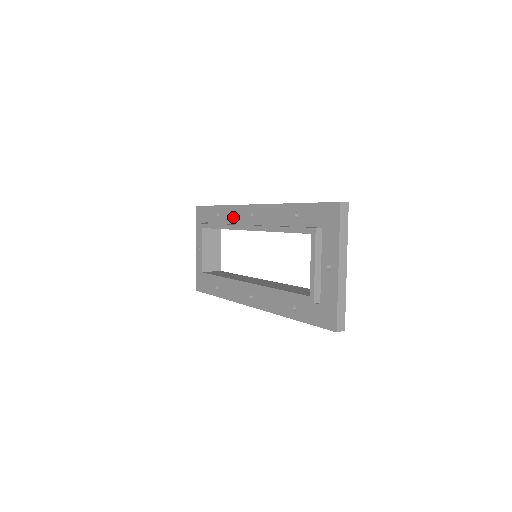
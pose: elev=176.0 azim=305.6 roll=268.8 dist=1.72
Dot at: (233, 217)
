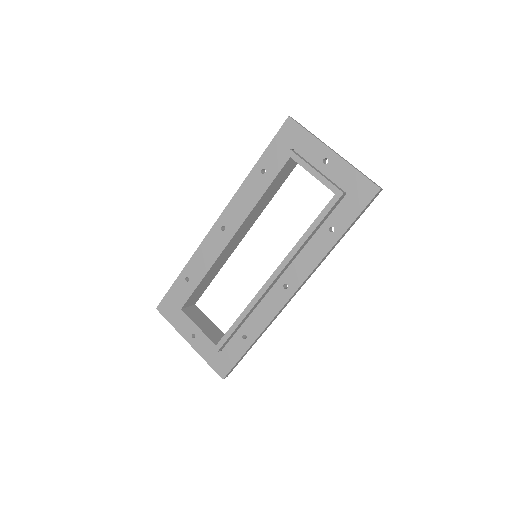
Dot at: (206, 257)
